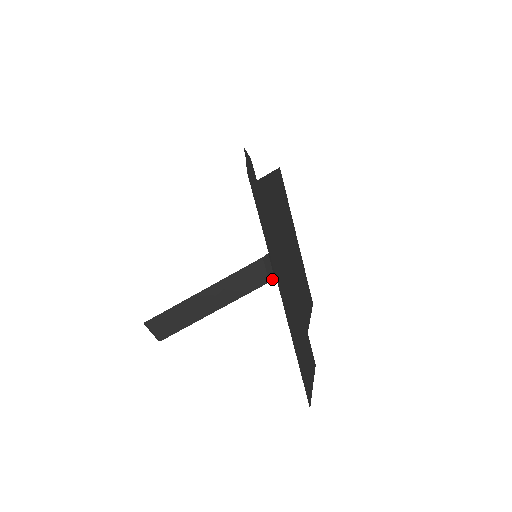
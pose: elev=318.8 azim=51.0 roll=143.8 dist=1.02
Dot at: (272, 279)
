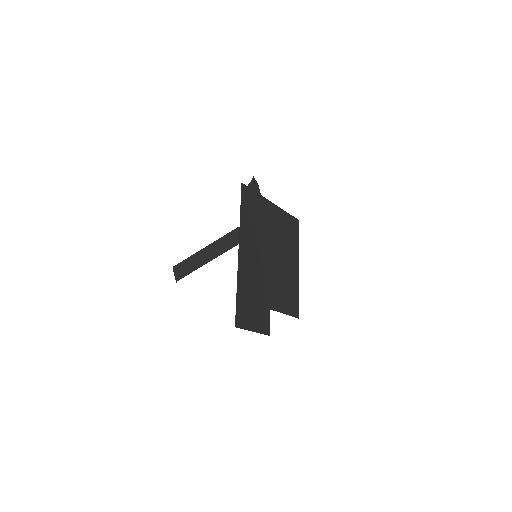
Dot at: occluded
